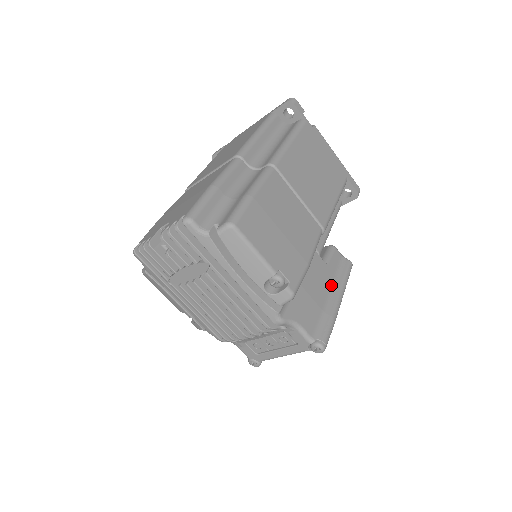
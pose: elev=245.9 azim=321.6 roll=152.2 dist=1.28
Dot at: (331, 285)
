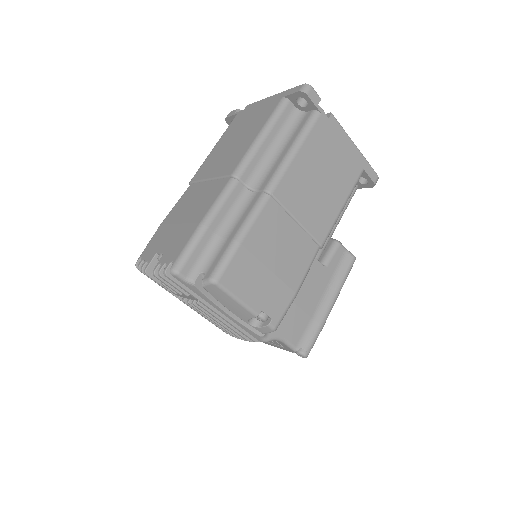
Dot at: (326, 288)
